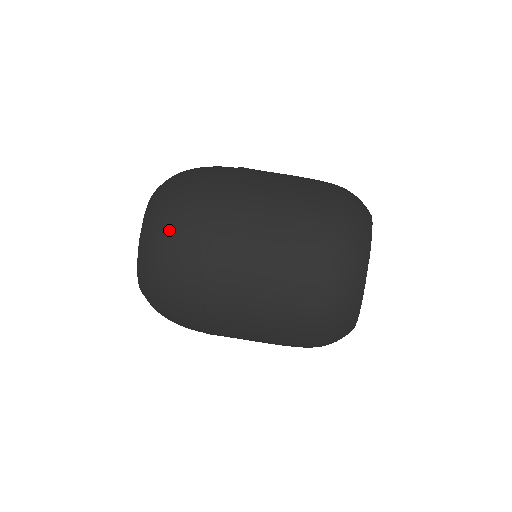
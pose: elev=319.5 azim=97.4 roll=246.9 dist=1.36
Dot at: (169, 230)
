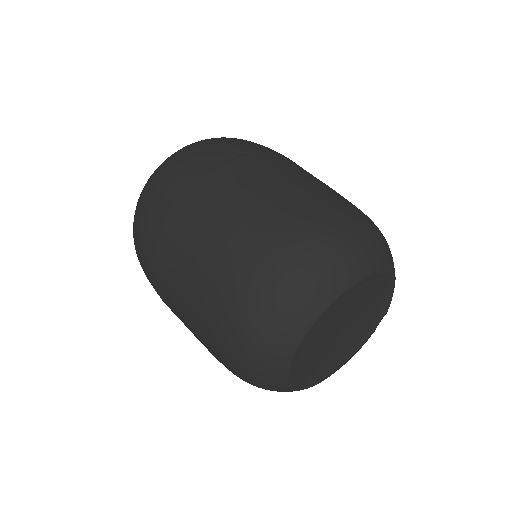
Dot at: (137, 225)
